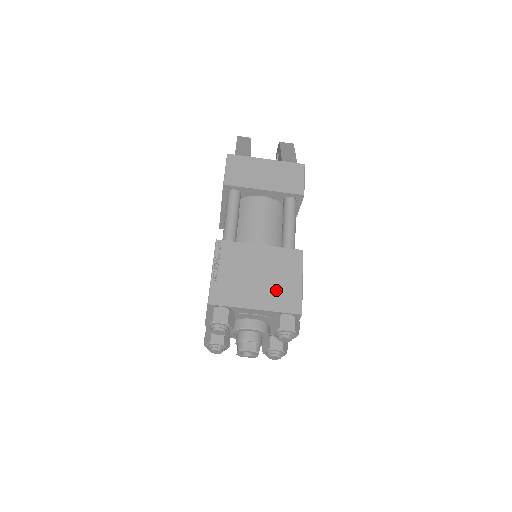
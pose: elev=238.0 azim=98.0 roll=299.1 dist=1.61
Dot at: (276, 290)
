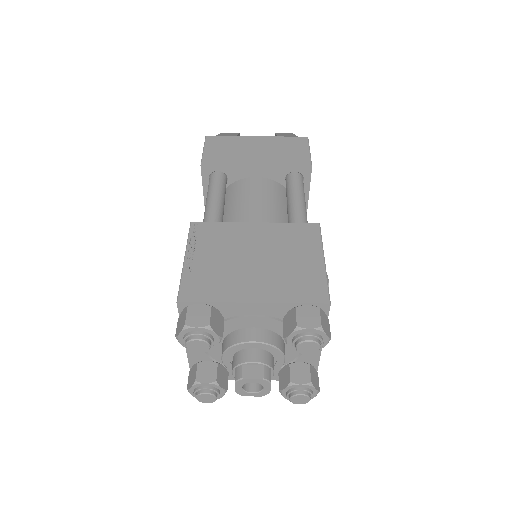
Dot at: (284, 274)
